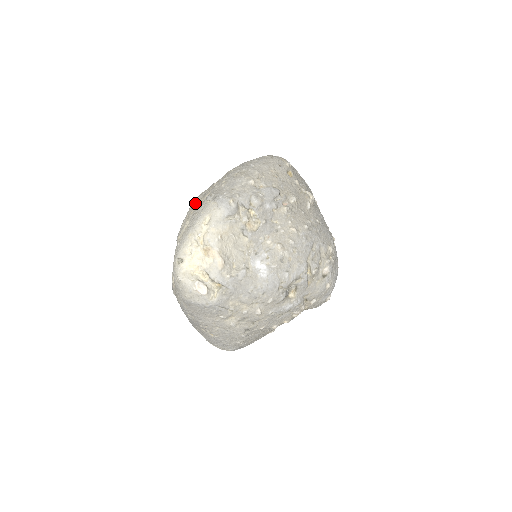
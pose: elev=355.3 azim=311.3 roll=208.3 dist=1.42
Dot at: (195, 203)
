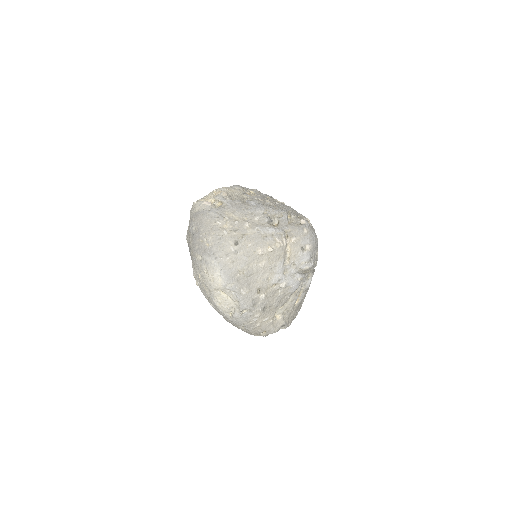
Dot at: occluded
